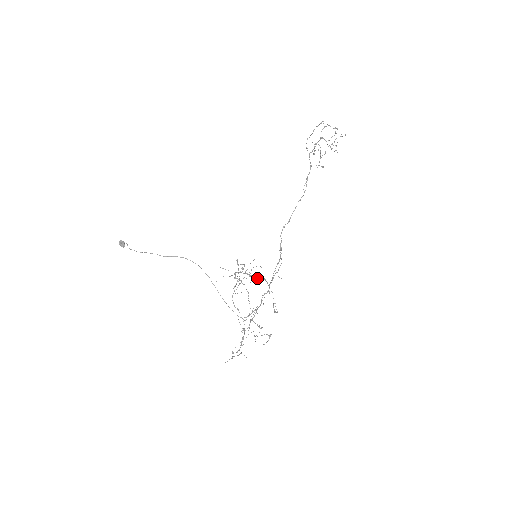
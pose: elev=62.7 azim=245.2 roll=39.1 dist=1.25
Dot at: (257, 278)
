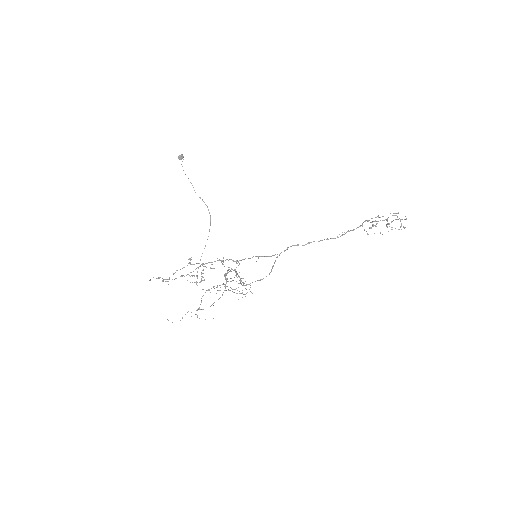
Dot at: occluded
